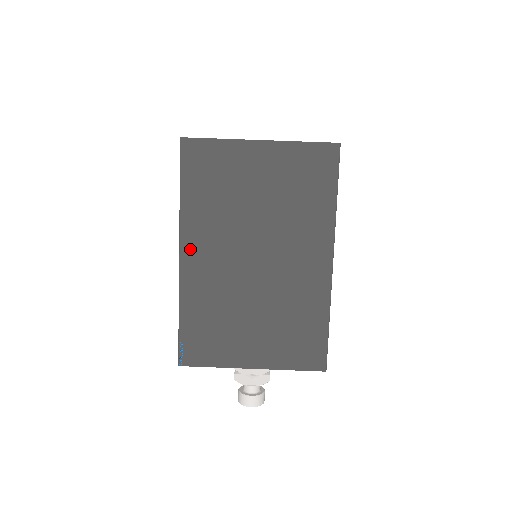
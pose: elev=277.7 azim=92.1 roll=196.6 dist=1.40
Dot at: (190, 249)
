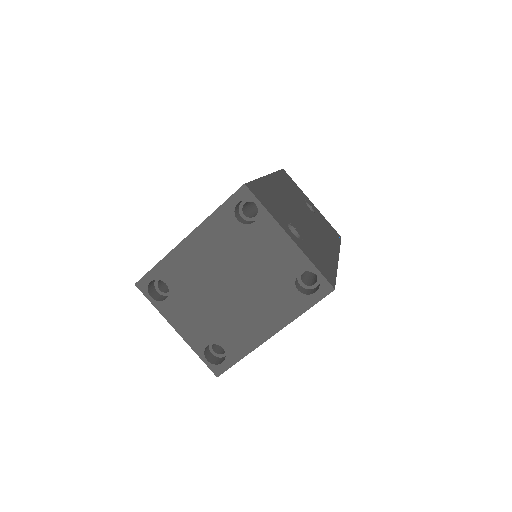
Dot at: occluded
